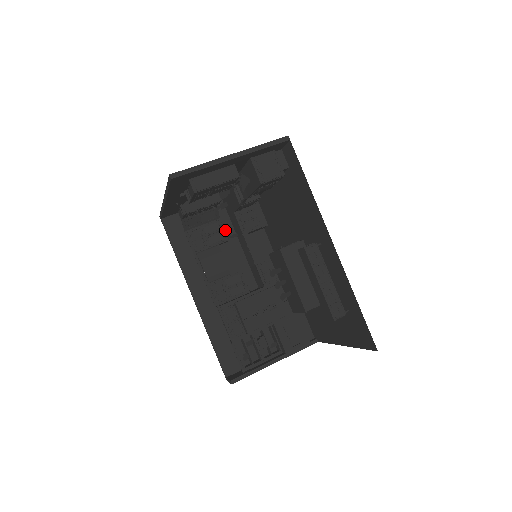
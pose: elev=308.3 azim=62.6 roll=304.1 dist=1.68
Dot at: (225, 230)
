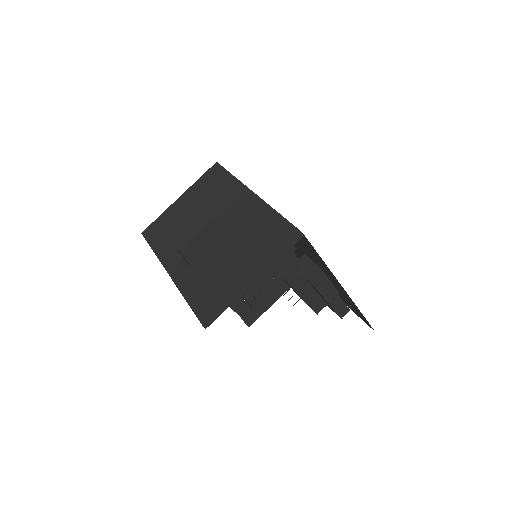
Dot at: occluded
